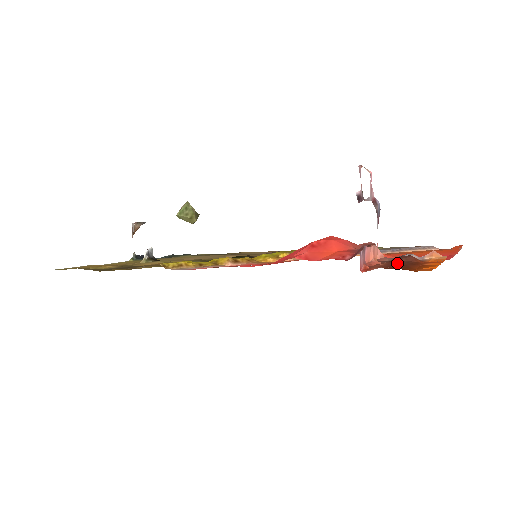
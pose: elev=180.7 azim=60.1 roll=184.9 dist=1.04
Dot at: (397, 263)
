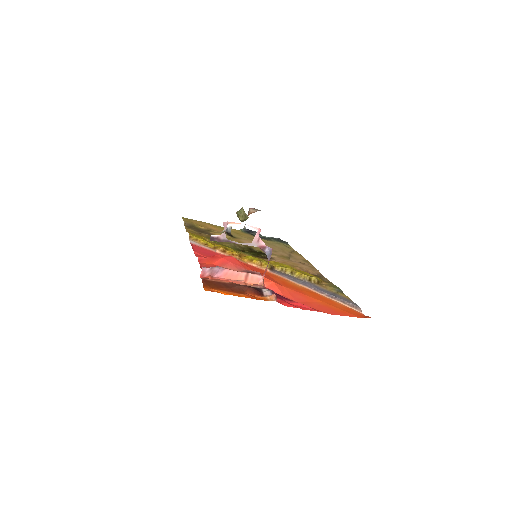
Dot at: (232, 285)
